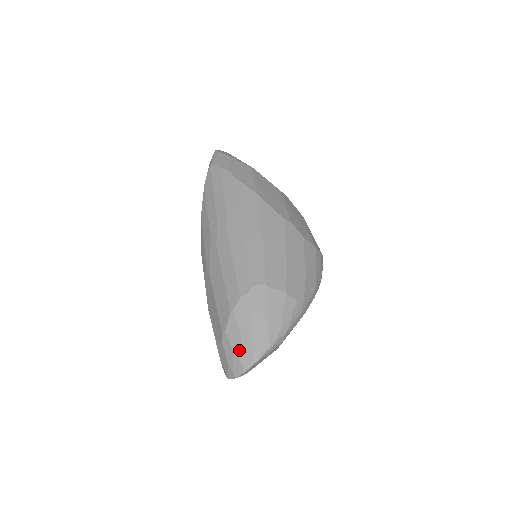
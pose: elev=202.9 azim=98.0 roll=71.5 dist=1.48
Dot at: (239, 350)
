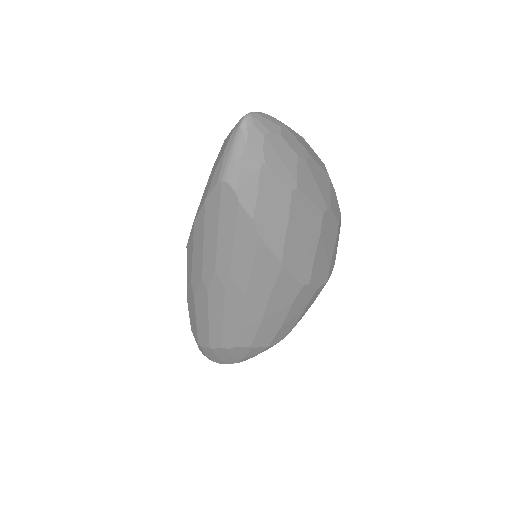
Dot at: (211, 358)
